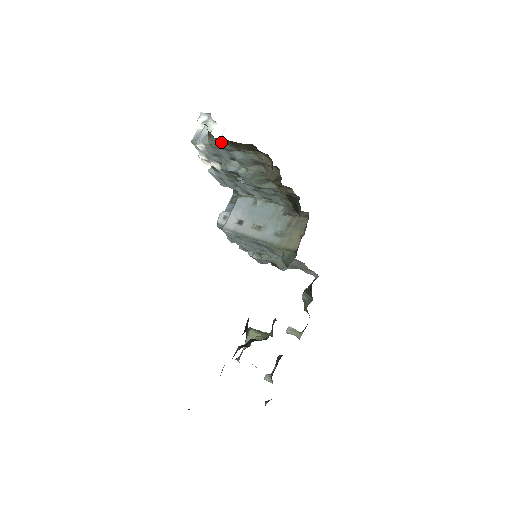
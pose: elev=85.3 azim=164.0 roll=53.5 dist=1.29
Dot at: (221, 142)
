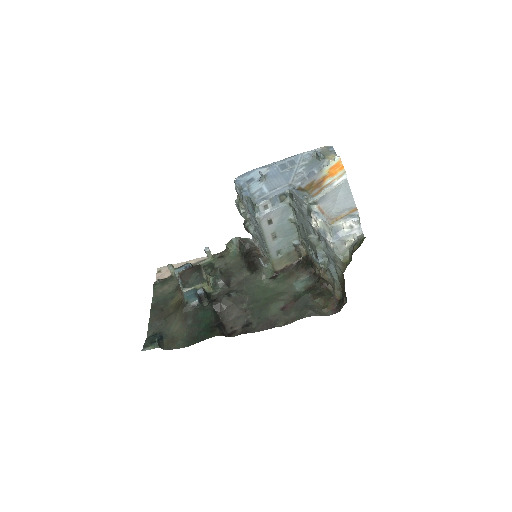
Dot at: (341, 270)
